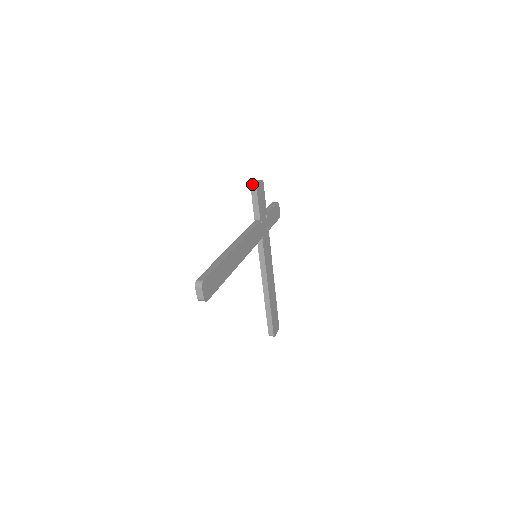
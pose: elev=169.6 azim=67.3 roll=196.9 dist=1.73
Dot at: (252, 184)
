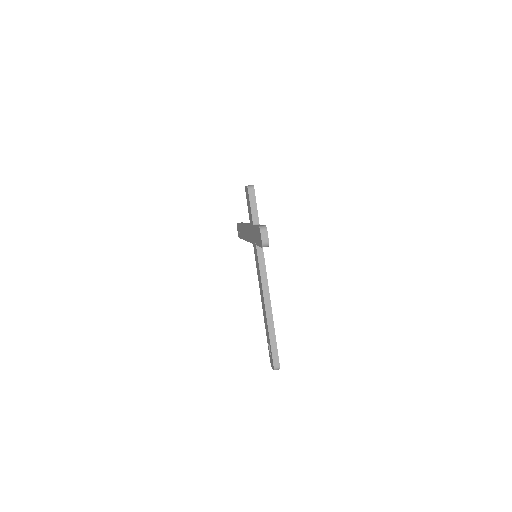
Dot at: (263, 245)
